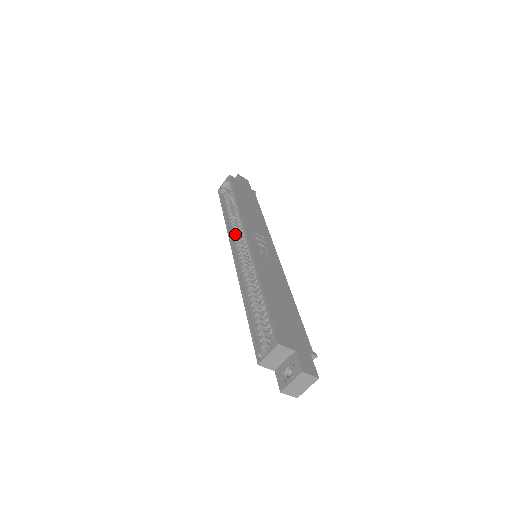
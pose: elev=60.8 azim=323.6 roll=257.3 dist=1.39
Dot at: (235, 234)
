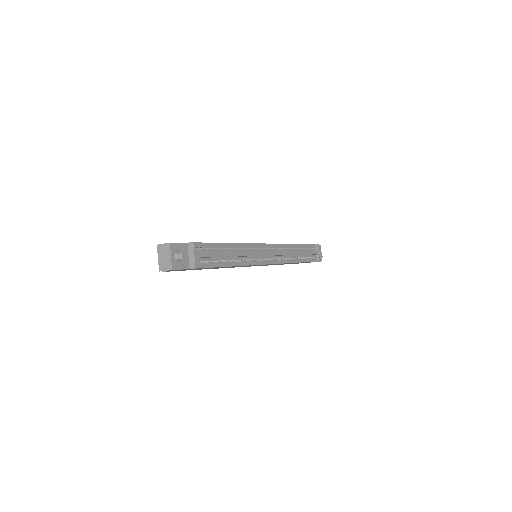
Dot at: occluded
